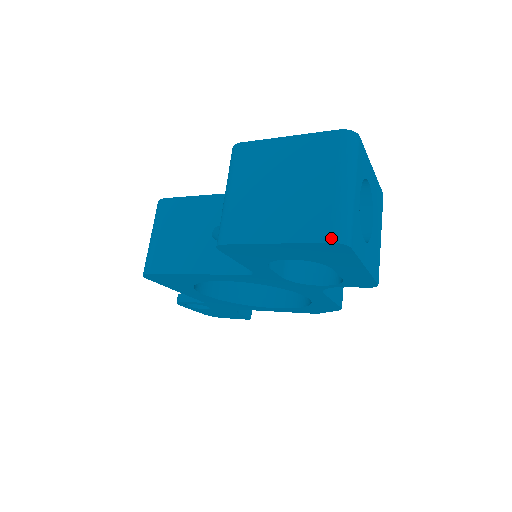
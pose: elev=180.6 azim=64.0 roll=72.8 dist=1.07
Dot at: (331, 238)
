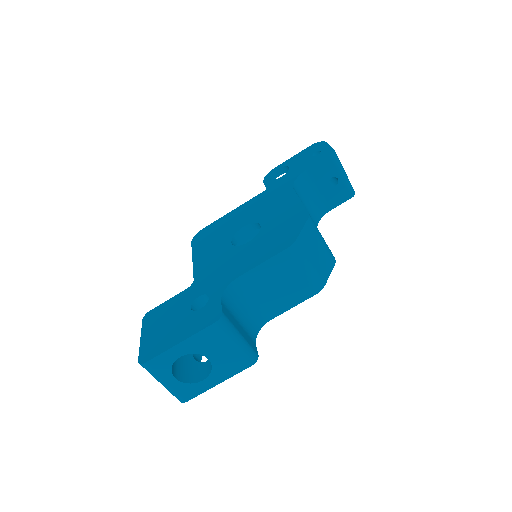
Dot at: occluded
